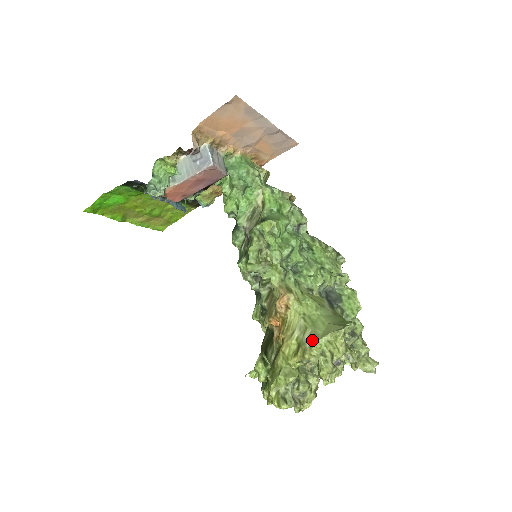
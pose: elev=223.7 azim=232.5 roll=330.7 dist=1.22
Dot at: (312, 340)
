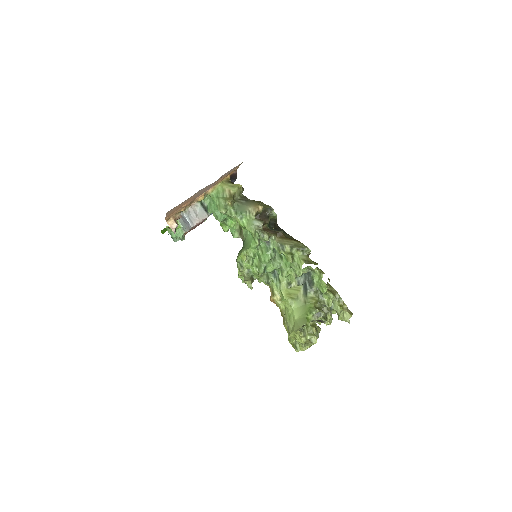
Dot at: (289, 331)
